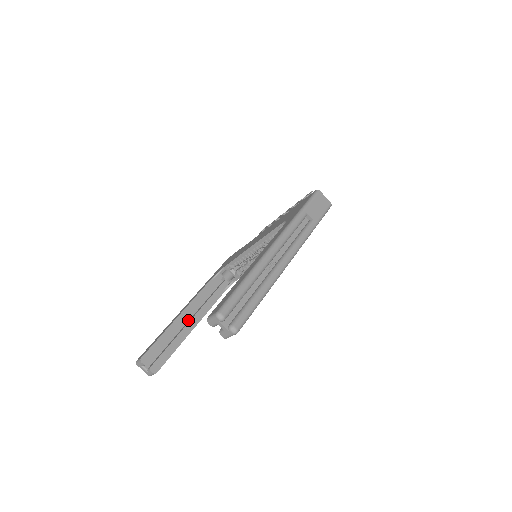
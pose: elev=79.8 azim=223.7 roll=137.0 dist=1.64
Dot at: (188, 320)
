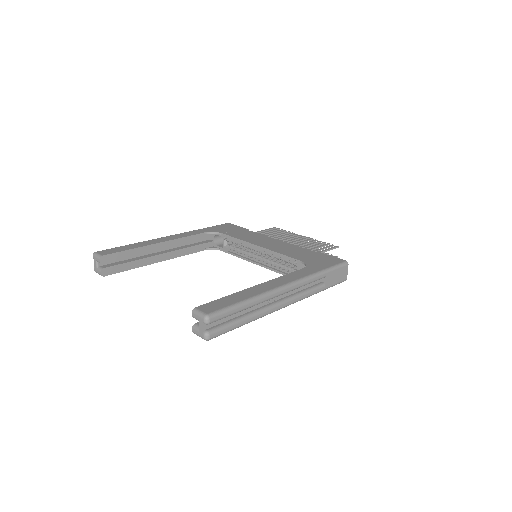
Dot at: (160, 250)
